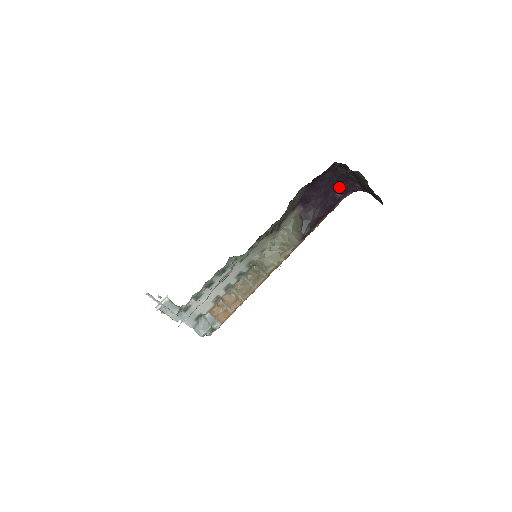
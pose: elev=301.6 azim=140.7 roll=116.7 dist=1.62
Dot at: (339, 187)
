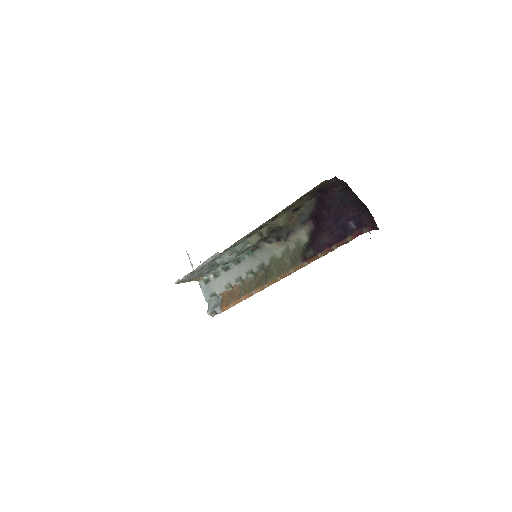
Dot at: (353, 215)
